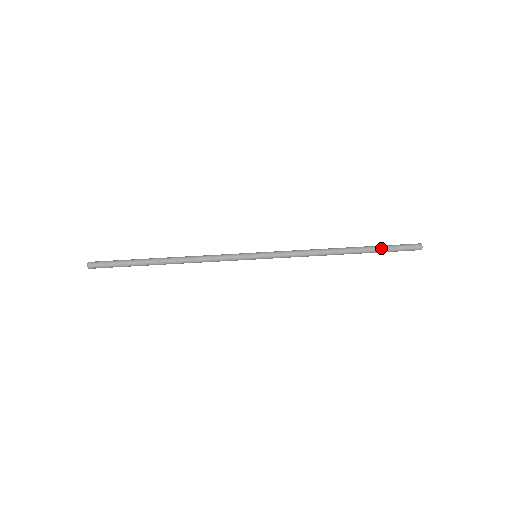
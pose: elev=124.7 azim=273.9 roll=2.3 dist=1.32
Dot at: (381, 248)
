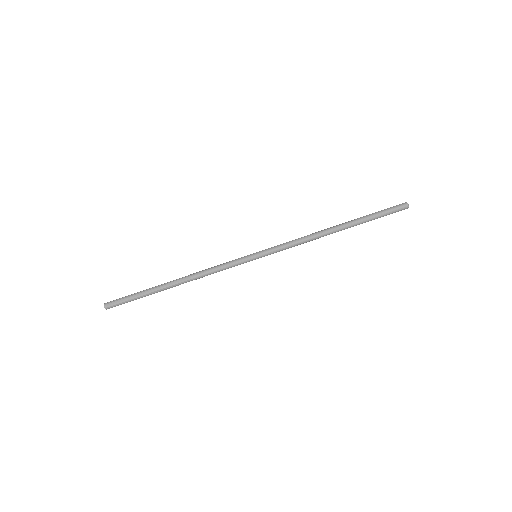
Dot at: (371, 219)
